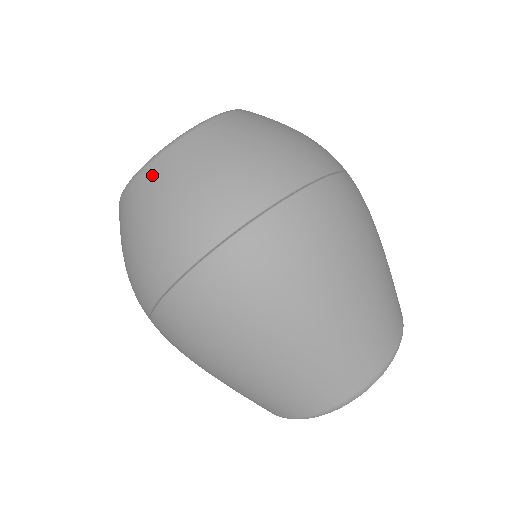
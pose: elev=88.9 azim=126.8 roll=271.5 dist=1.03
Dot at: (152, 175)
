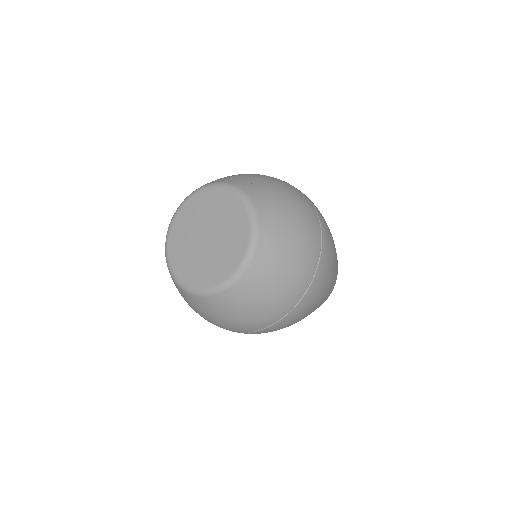
Dot at: (229, 298)
